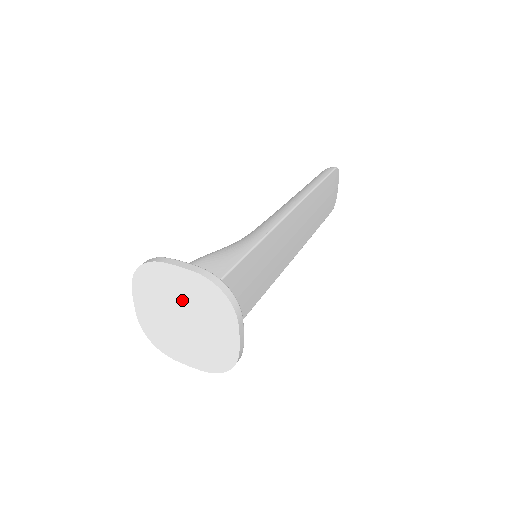
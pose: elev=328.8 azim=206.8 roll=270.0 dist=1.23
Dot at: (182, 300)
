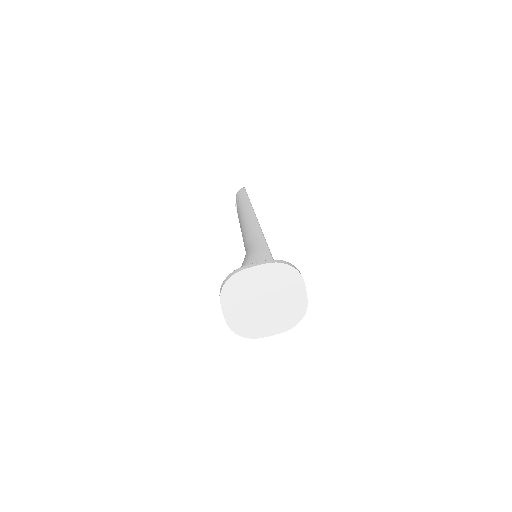
Dot at: (262, 288)
